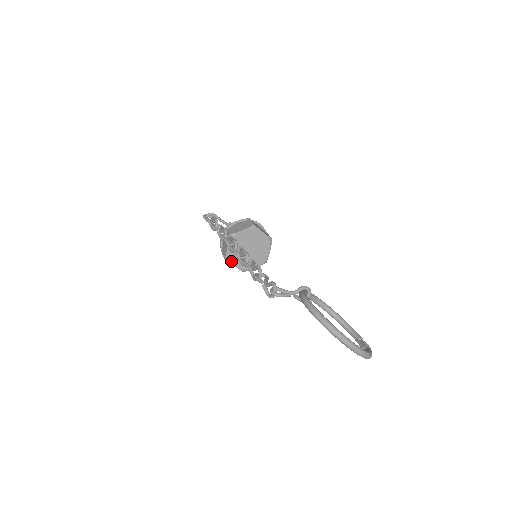
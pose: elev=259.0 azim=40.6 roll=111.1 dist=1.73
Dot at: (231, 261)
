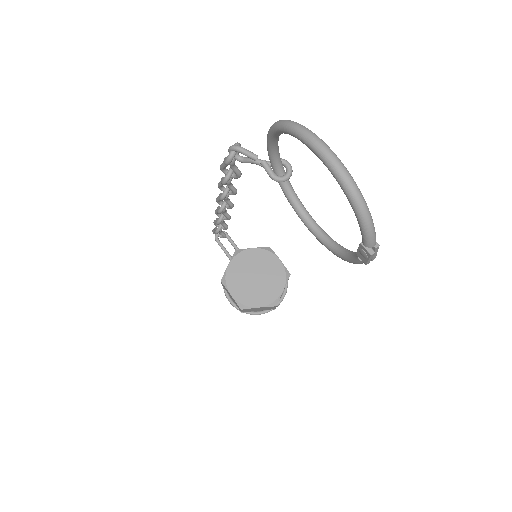
Dot at: (228, 285)
